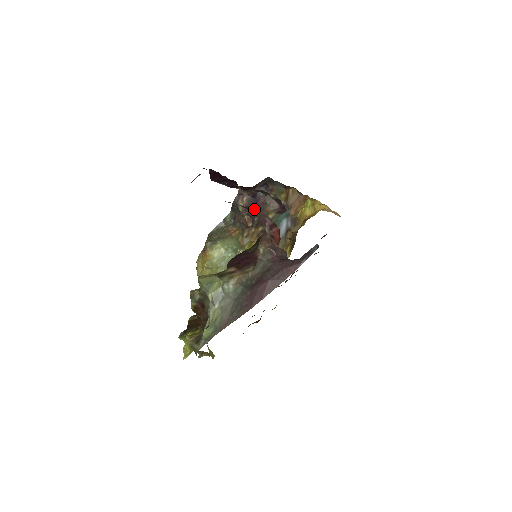
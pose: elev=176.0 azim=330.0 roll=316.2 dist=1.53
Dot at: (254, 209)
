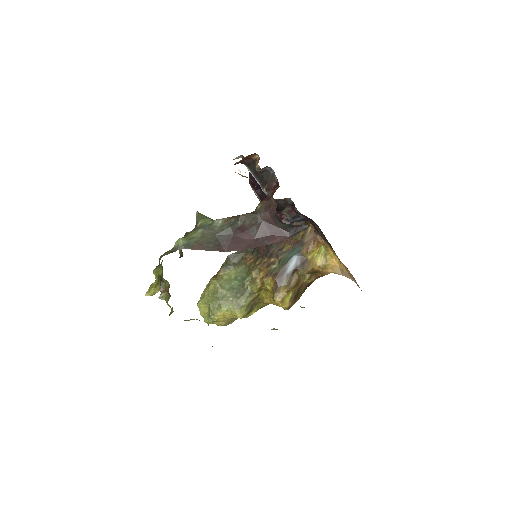
Dot at: (268, 177)
